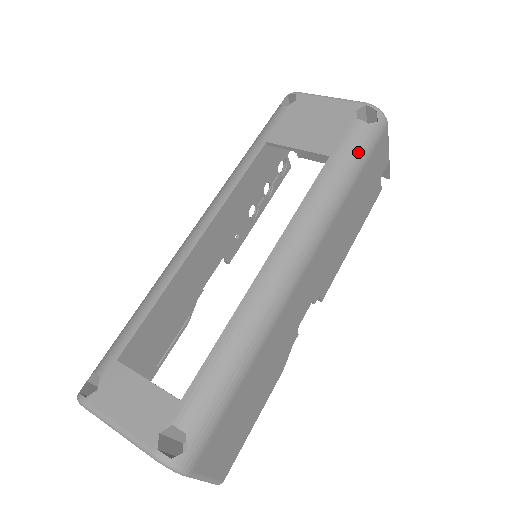
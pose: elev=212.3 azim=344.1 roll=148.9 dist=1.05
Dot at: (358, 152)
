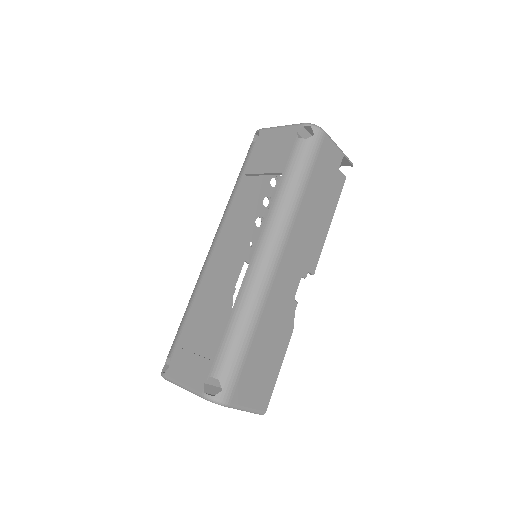
Dot at: (302, 163)
